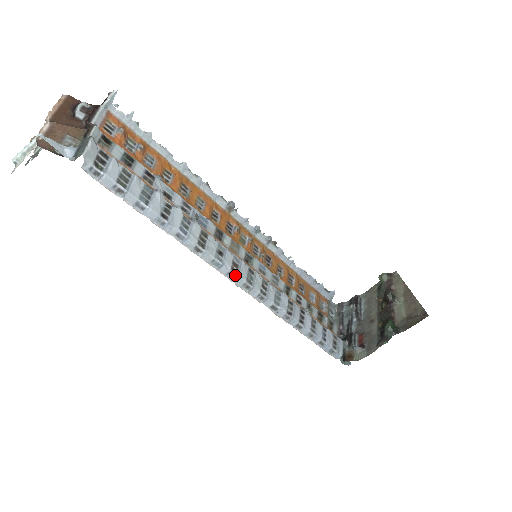
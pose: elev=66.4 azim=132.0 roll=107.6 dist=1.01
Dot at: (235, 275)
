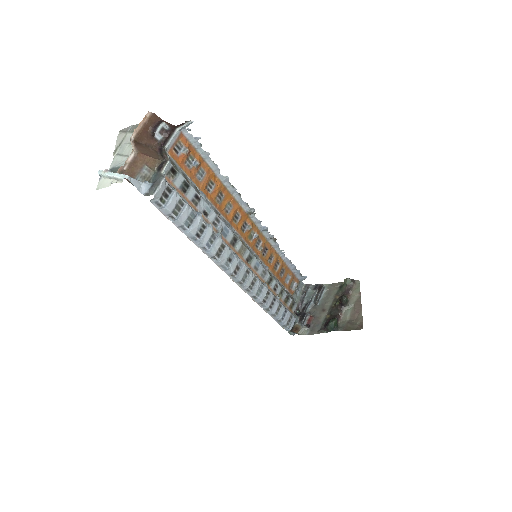
Dot at: (235, 275)
